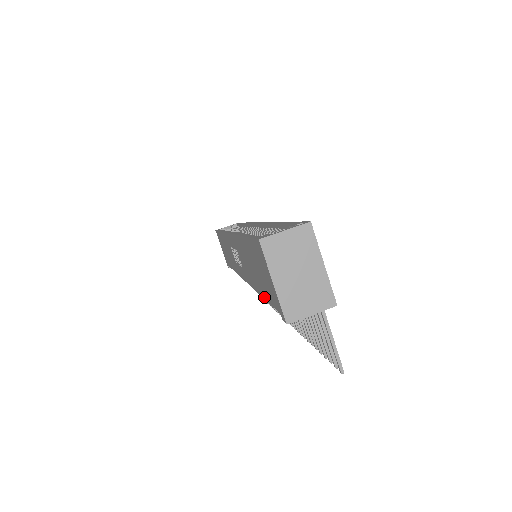
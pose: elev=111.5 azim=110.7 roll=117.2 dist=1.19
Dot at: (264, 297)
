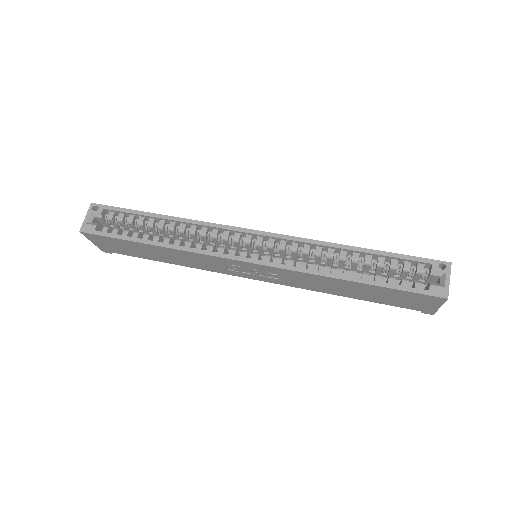
Dot at: occluded
